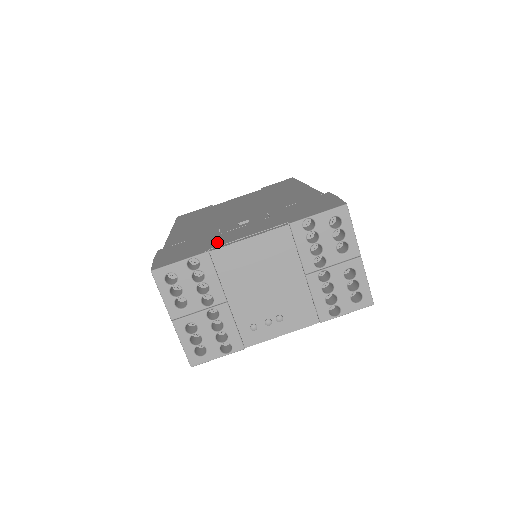
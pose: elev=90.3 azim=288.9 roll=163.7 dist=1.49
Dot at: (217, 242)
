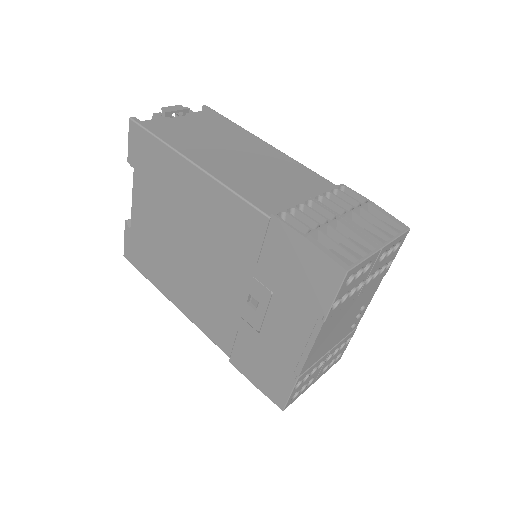
Dot at: (283, 358)
